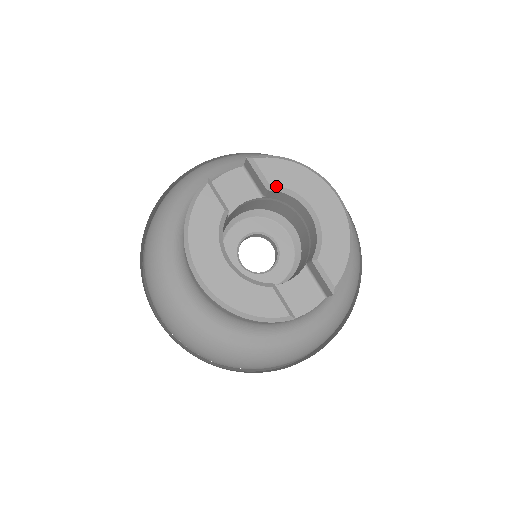
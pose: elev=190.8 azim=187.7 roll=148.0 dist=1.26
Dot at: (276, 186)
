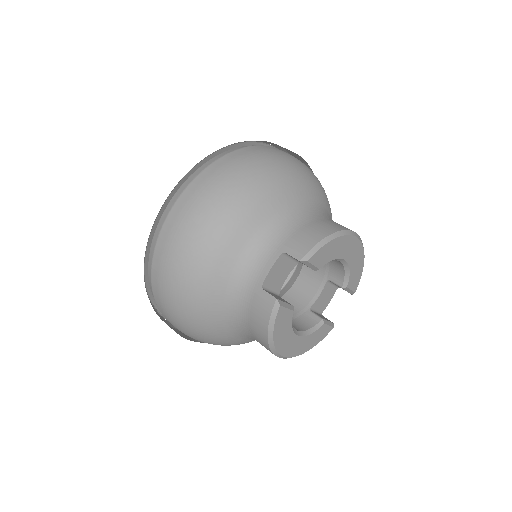
Dot at: occluded
